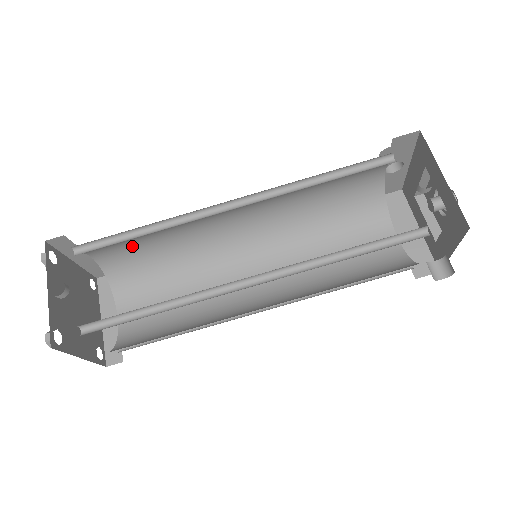
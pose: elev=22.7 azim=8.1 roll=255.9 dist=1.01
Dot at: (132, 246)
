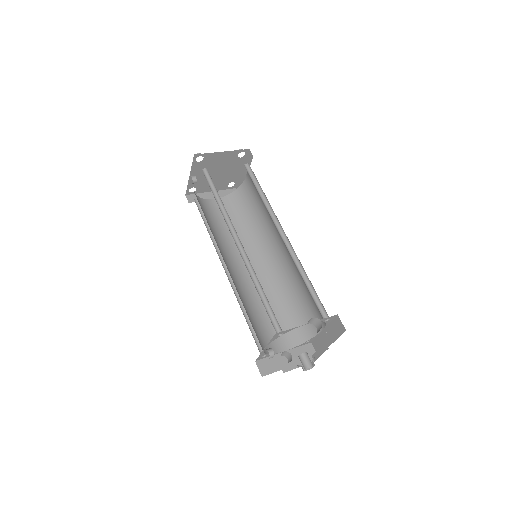
Dot at: occluded
